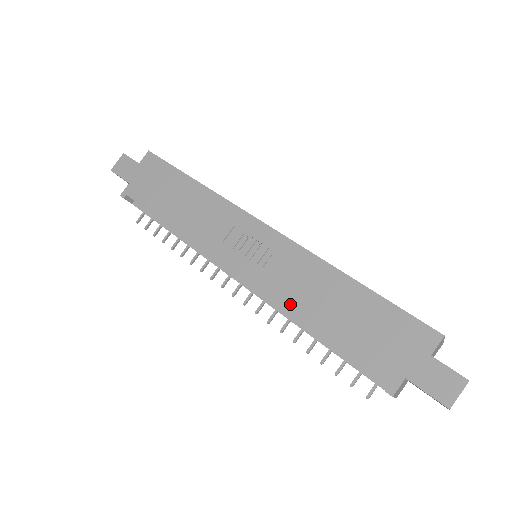
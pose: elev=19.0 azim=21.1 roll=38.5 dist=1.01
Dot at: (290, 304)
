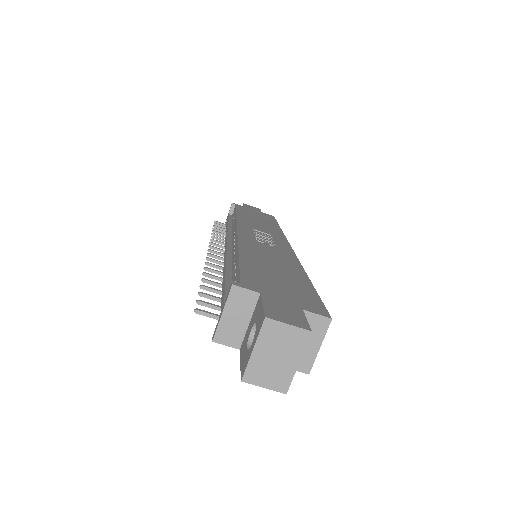
Dot at: (246, 246)
